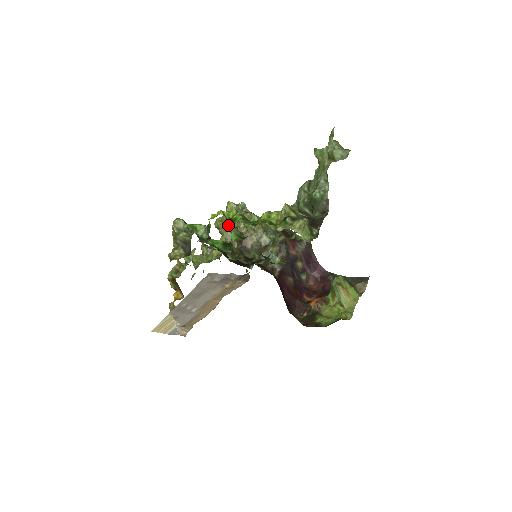
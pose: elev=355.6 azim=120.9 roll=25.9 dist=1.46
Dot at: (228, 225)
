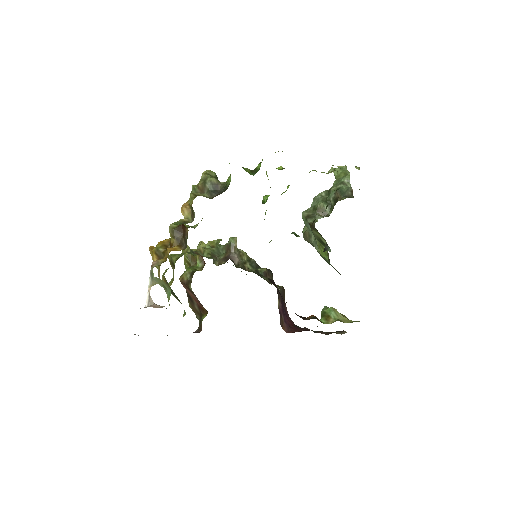
Dot at: occluded
